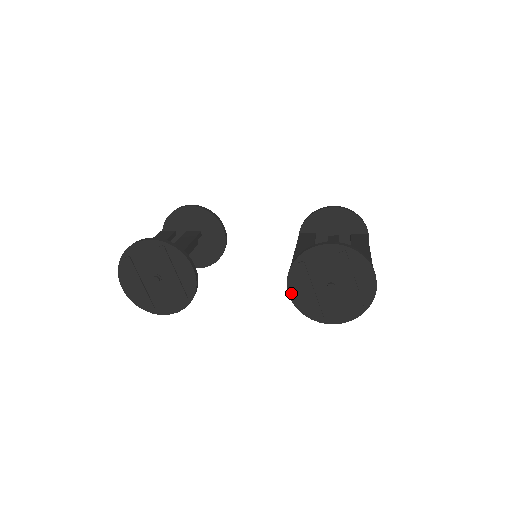
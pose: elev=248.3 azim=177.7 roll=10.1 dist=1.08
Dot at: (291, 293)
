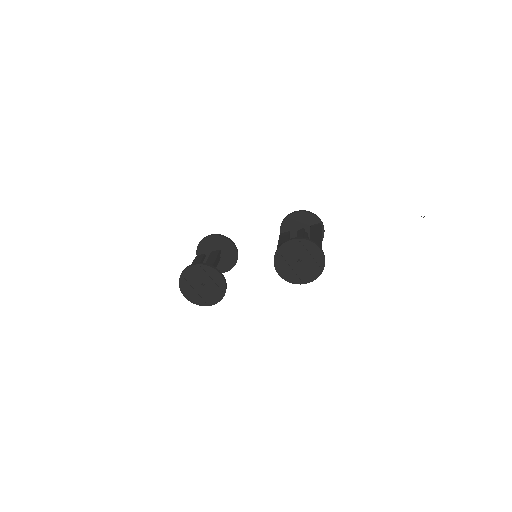
Dot at: (279, 273)
